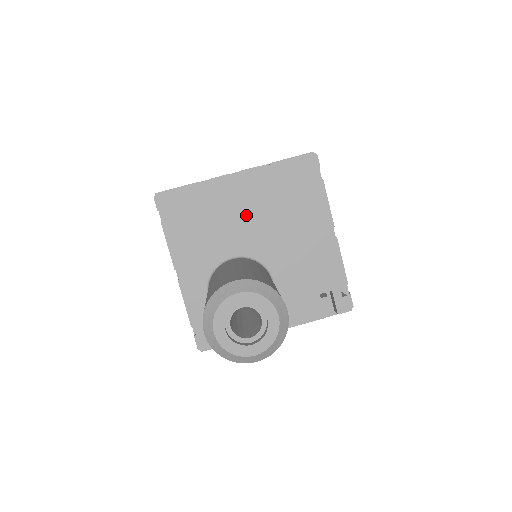
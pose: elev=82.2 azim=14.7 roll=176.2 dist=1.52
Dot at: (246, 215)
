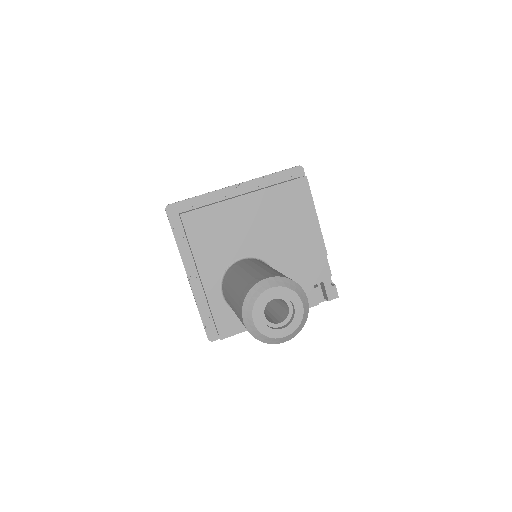
Dot at: (251, 222)
